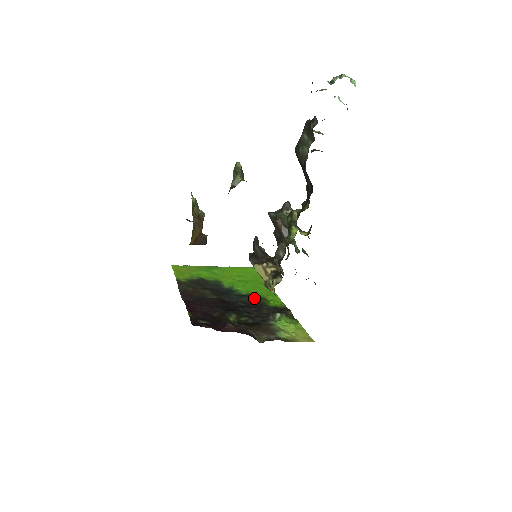
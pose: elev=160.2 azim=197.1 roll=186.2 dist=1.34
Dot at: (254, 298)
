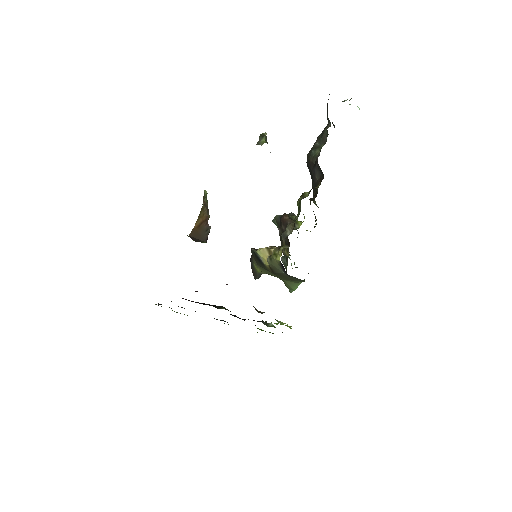
Dot at: occluded
